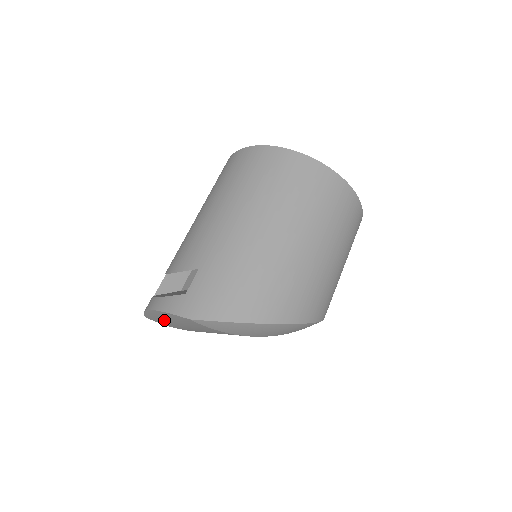
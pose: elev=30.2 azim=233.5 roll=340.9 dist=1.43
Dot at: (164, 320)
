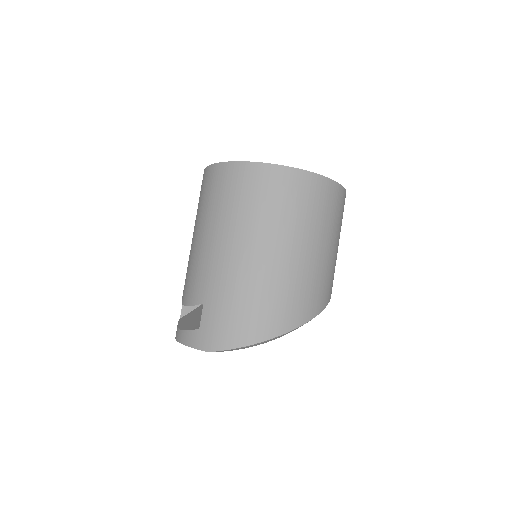
Dot at: occluded
